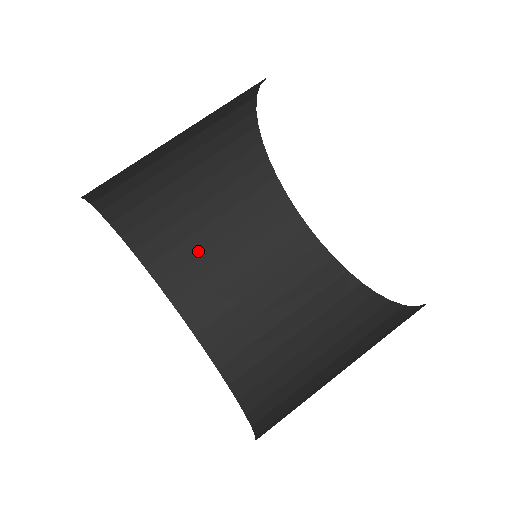
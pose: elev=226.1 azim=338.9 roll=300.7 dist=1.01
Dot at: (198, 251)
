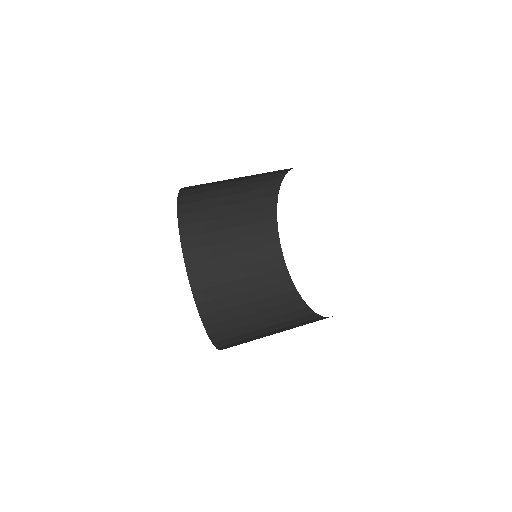
Dot at: (211, 217)
